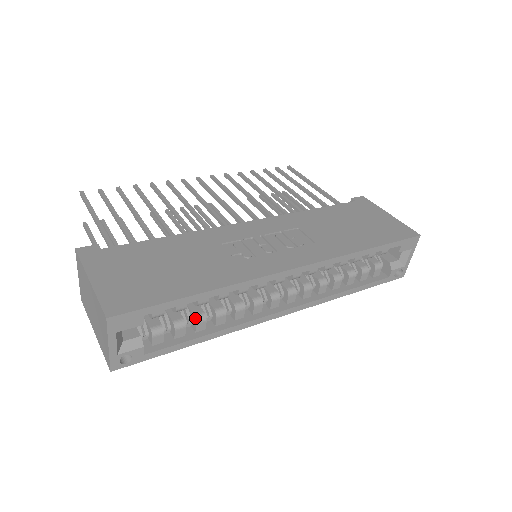
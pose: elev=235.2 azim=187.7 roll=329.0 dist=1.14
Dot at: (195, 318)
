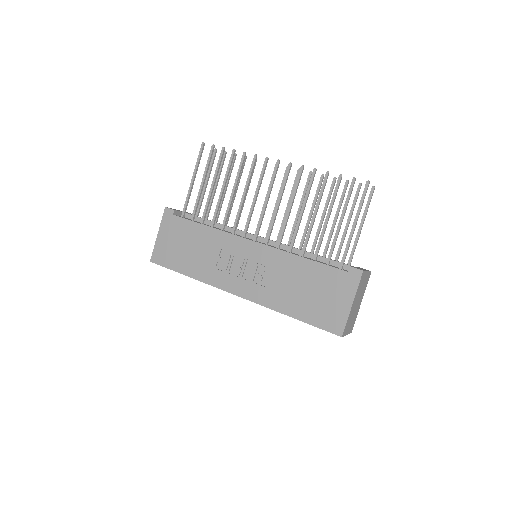
Dot at: occluded
